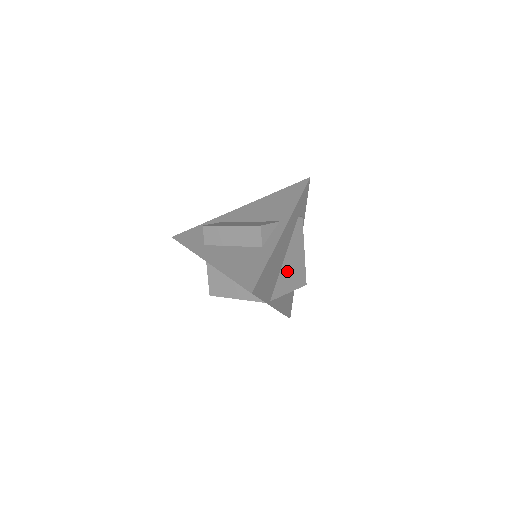
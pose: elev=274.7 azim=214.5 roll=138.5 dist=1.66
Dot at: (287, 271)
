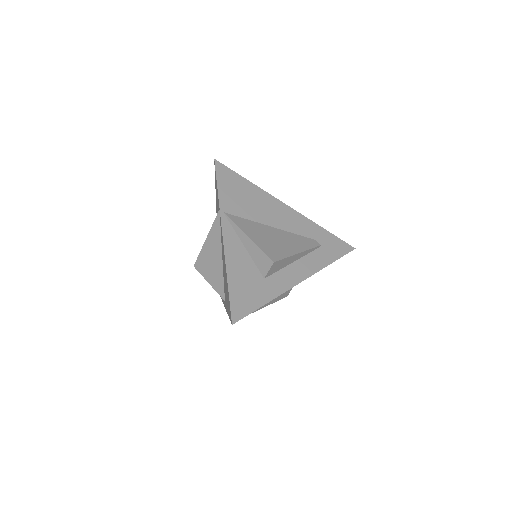
Dot at: (263, 232)
